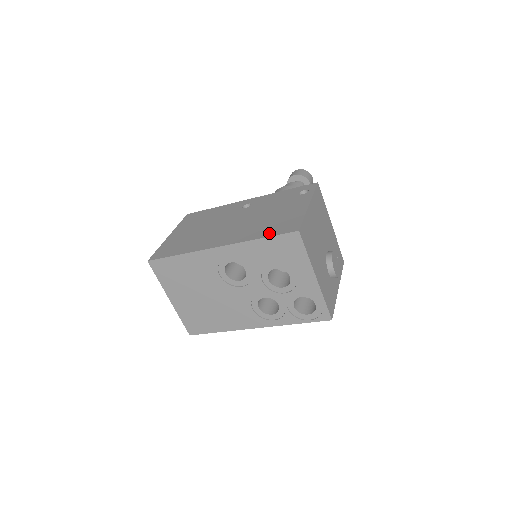
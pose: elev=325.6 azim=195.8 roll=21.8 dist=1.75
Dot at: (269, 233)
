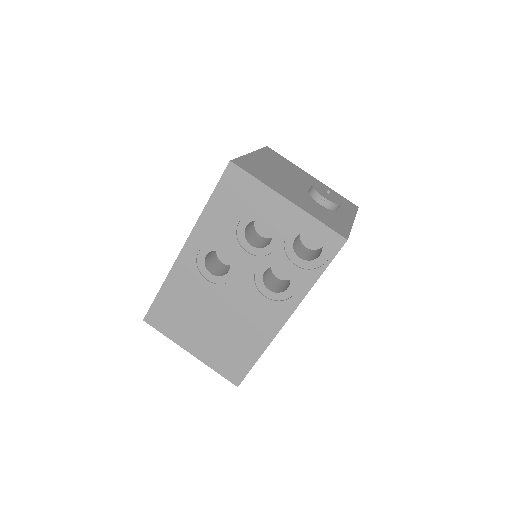
Dot at: occluded
